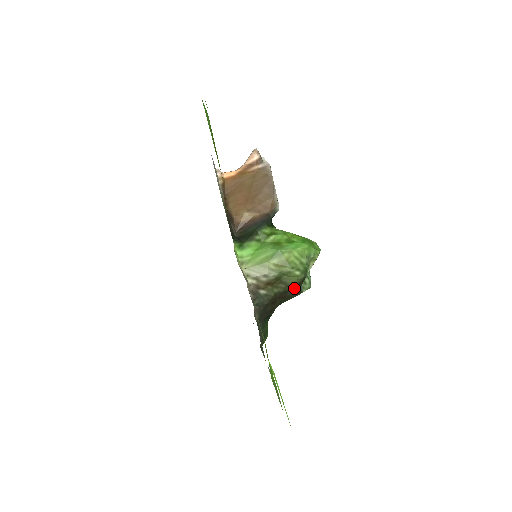
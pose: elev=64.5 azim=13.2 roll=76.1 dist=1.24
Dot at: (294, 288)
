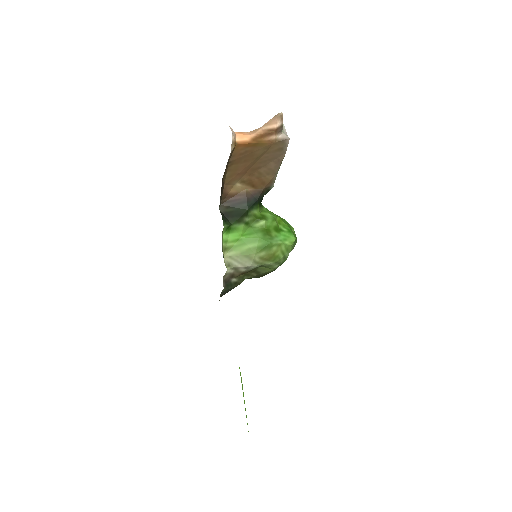
Dot at: (262, 276)
